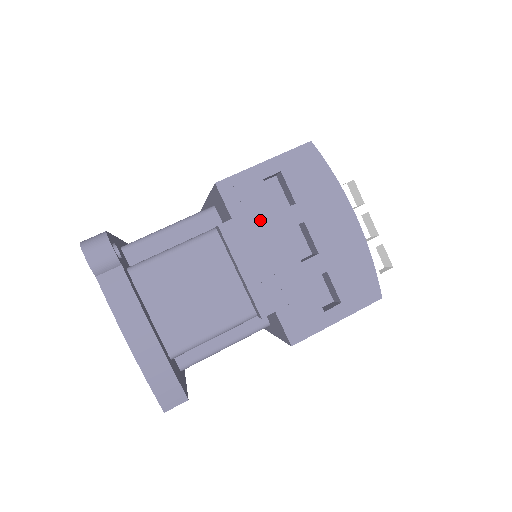
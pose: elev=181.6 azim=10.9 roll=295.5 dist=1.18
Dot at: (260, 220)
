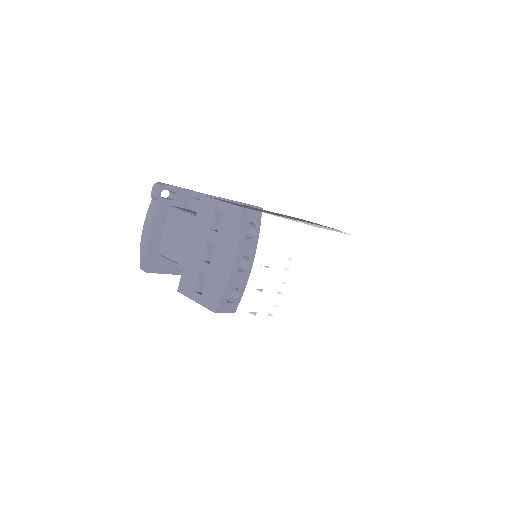
Dot at: (203, 226)
